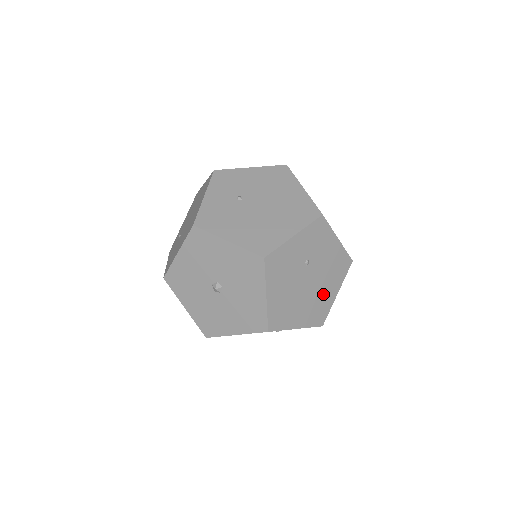
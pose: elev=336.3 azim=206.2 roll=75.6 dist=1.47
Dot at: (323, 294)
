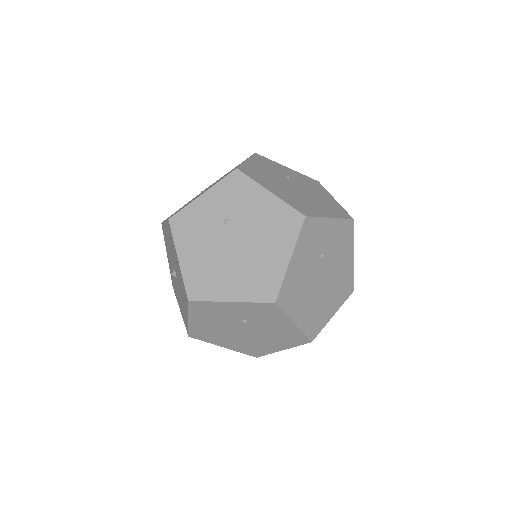
Dot at: (264, 259)
